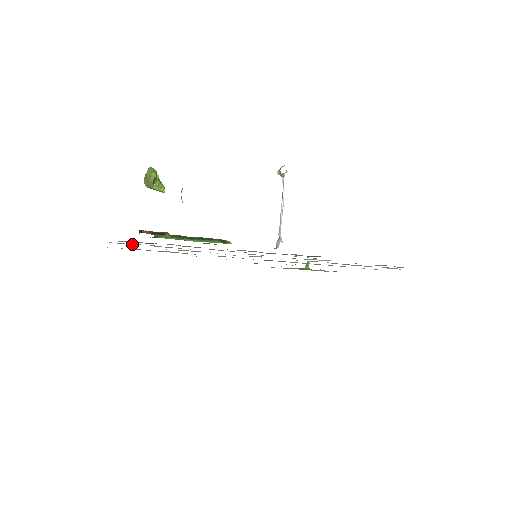
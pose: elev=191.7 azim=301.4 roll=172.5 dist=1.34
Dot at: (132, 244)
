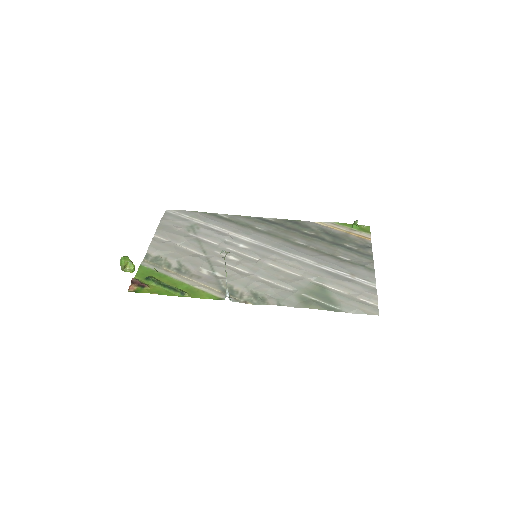
Dot at: (167, 237)
